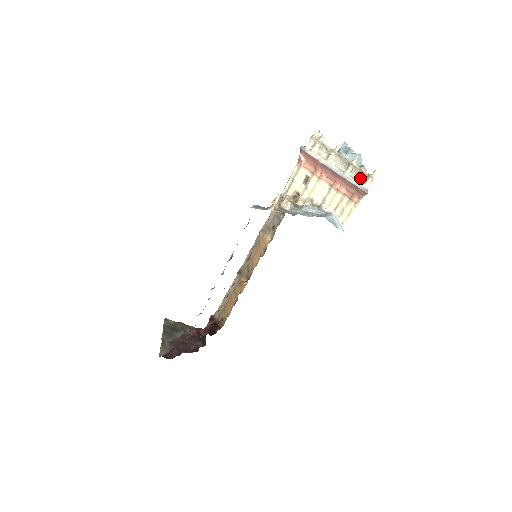
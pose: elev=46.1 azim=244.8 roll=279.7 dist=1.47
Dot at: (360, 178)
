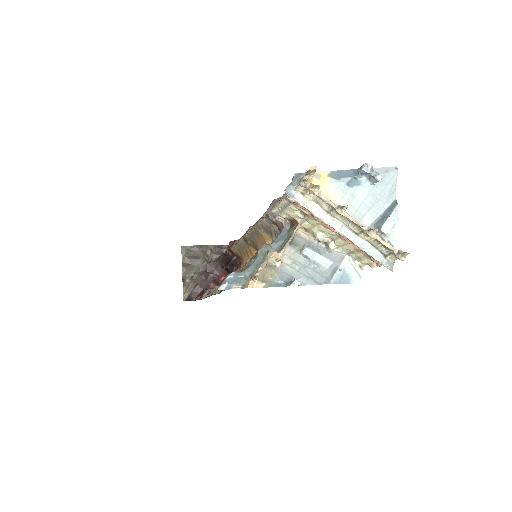
Dot at: (382, 248)
